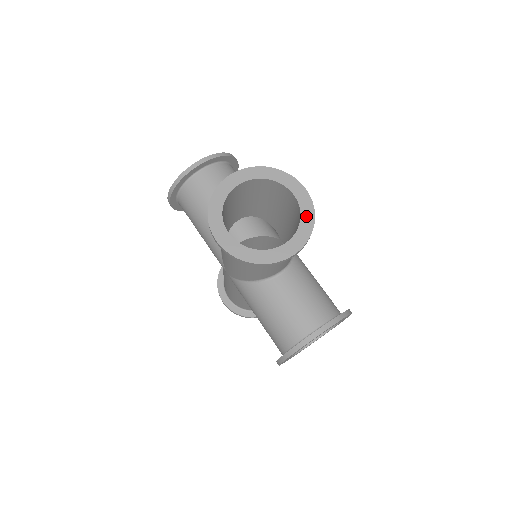
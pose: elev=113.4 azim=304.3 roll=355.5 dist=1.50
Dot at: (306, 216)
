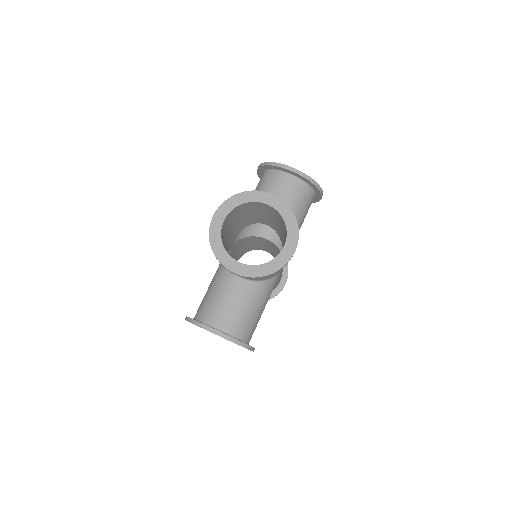
Dot at: (272, 265)
